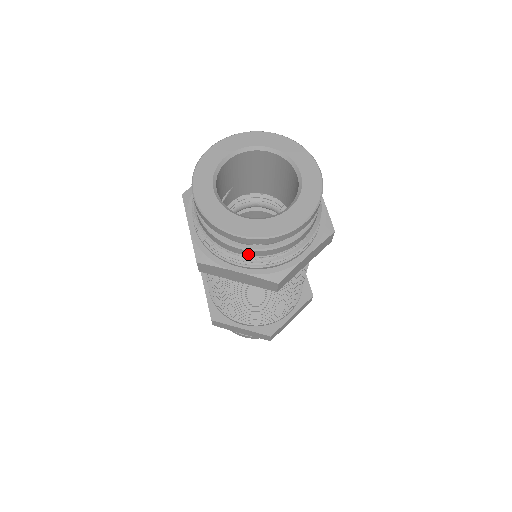
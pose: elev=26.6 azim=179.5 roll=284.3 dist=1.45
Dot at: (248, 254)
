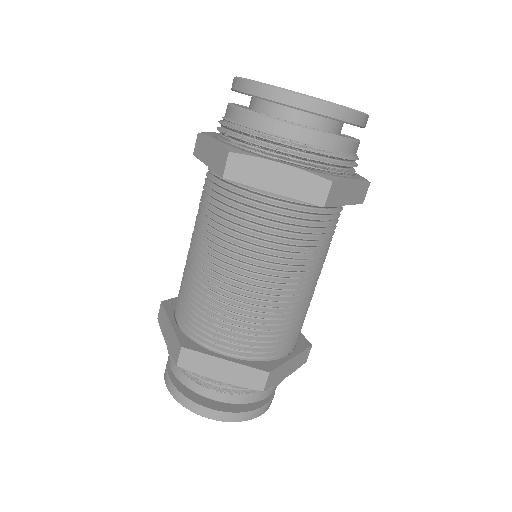
Dot at: (300, 138)
